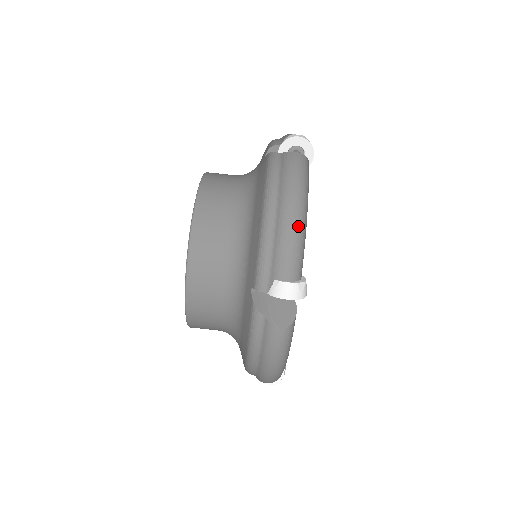
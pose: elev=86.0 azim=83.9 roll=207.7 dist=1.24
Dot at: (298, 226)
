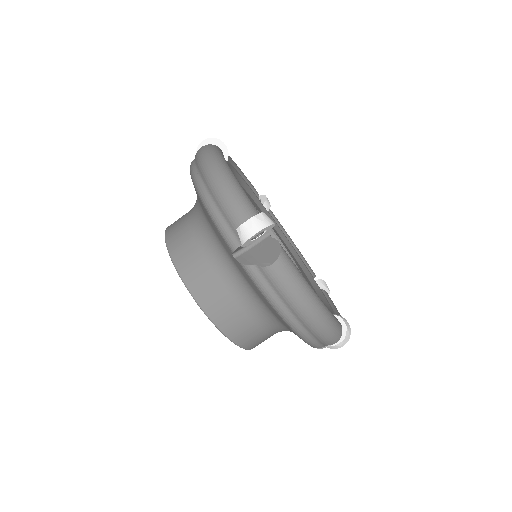
Dot at: (225, 180)
